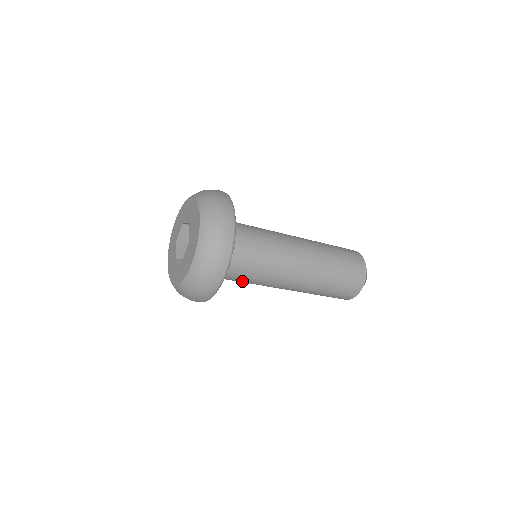
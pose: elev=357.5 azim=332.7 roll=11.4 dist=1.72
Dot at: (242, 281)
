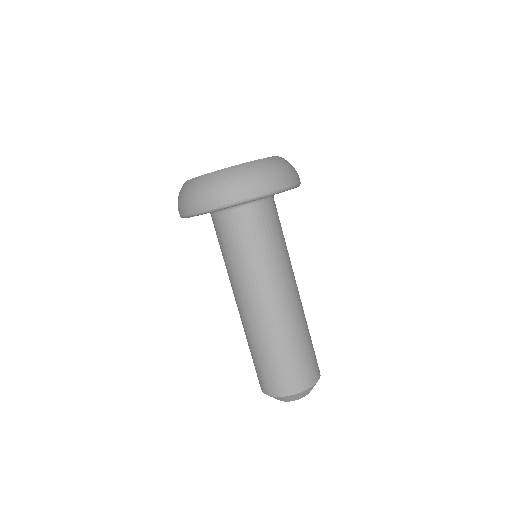
Dot at: (232, 250)
